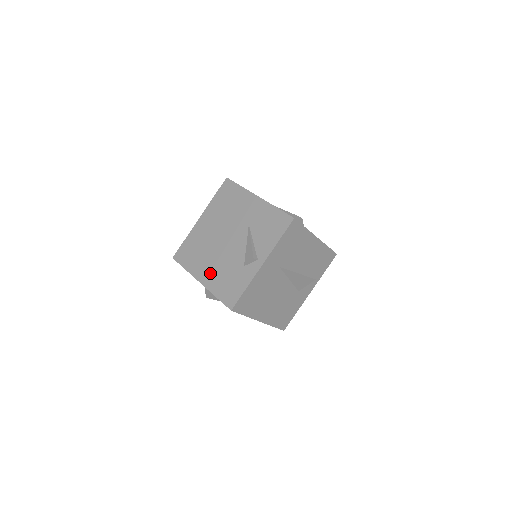
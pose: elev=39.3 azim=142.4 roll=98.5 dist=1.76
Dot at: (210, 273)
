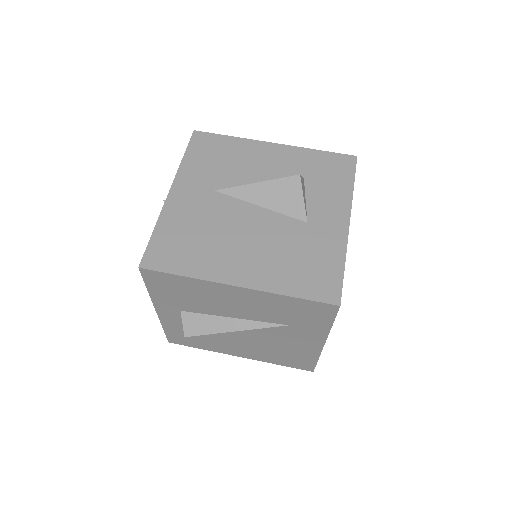
Dot at: occluded
